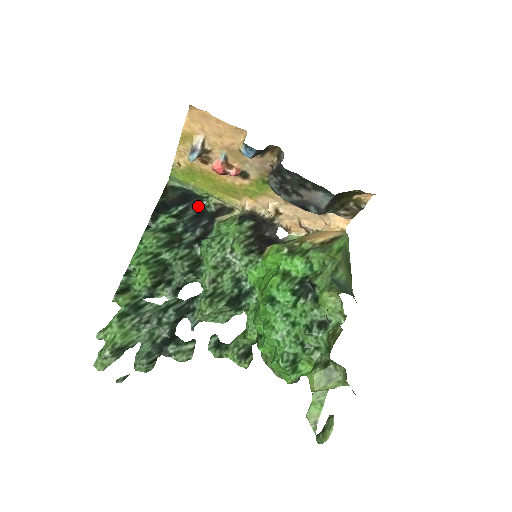
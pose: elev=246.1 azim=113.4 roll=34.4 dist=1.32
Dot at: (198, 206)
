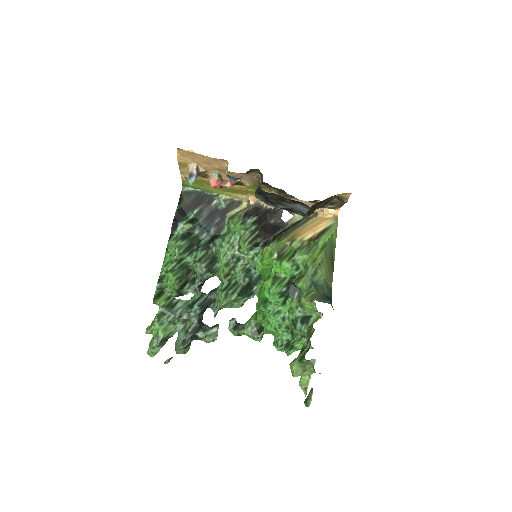
Dot at: (210, 206)
